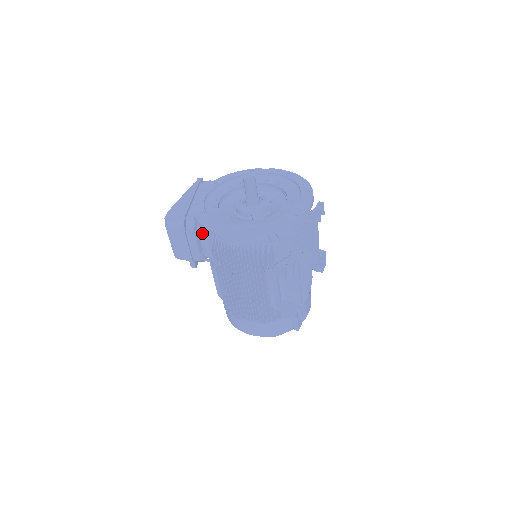
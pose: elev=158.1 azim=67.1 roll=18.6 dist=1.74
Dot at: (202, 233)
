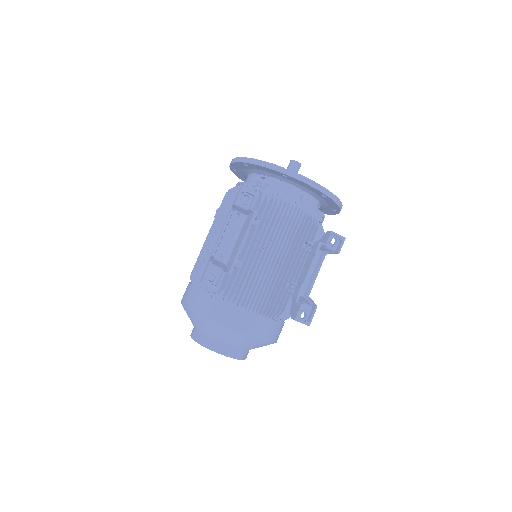
Dot at: occluded
